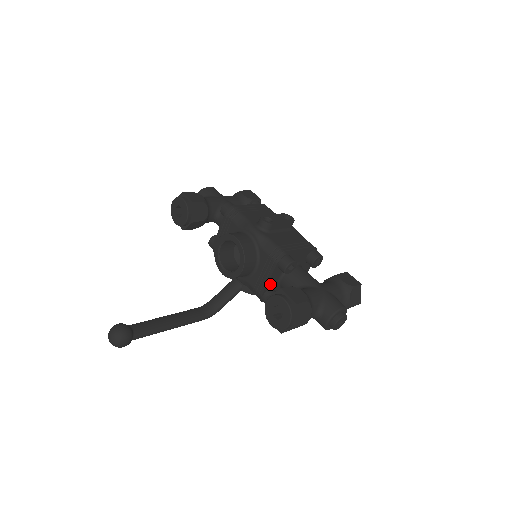
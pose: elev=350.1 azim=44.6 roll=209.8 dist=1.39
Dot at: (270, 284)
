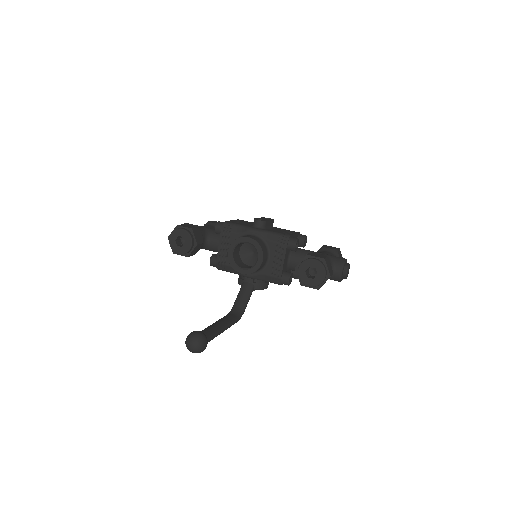
Dot at: (284, 266)
